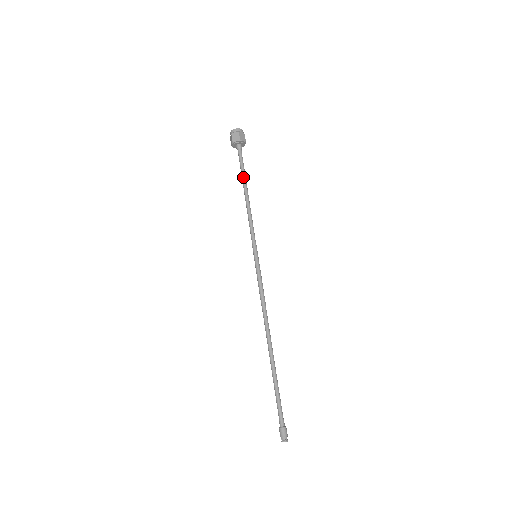
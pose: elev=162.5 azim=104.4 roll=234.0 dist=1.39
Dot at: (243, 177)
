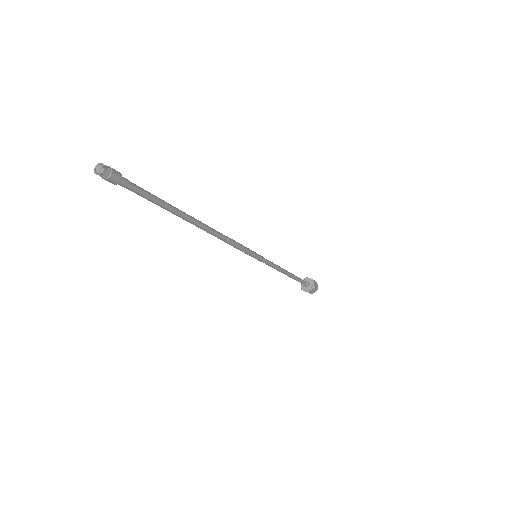
Dot at: occluded
